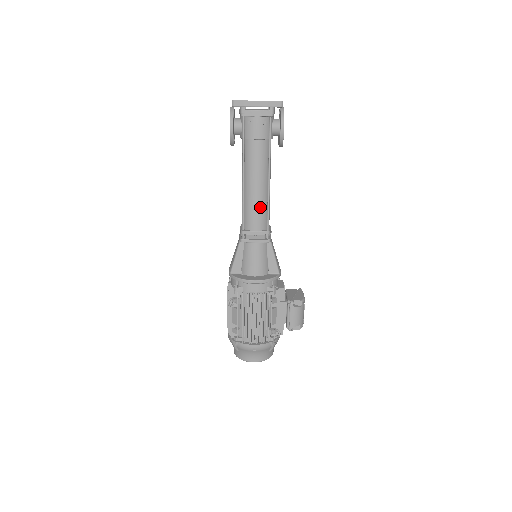
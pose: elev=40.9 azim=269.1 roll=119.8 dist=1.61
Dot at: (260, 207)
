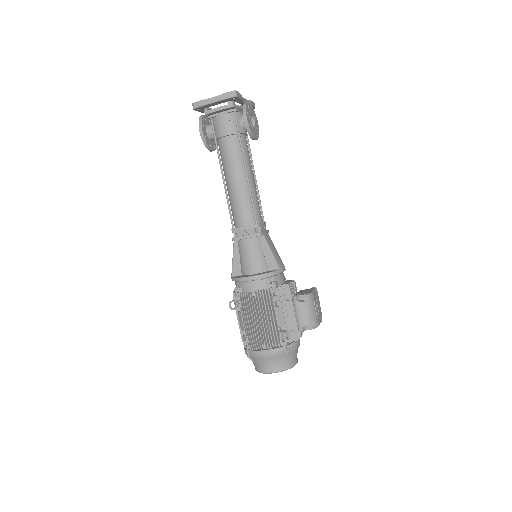
Dot at: (244, 201)
